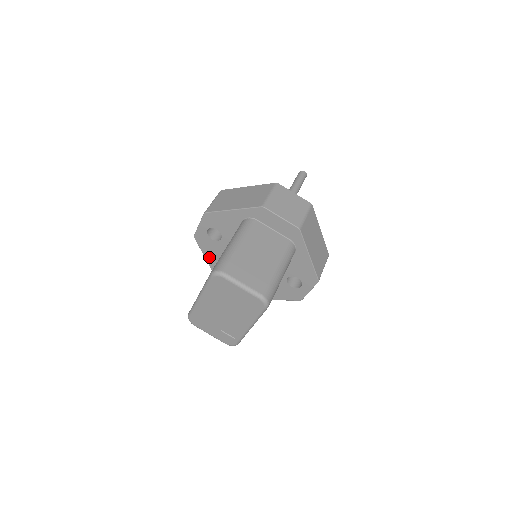
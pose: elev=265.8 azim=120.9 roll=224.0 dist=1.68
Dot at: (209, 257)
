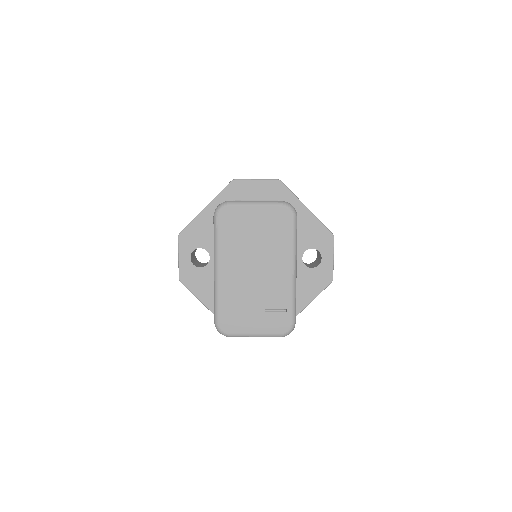
Dot at: (207, 299)
